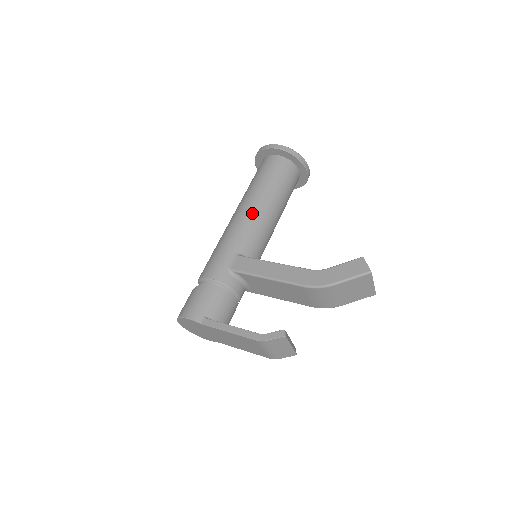
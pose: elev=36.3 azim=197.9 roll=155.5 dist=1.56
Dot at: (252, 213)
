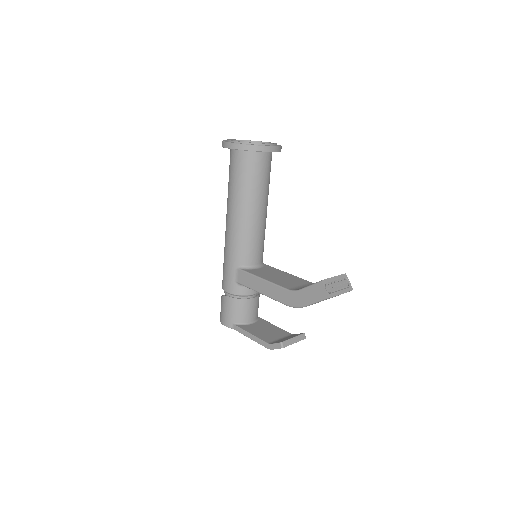
Dot at: (236, 225)
